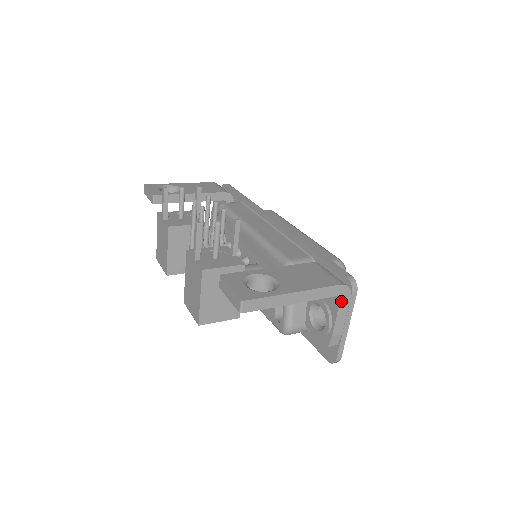
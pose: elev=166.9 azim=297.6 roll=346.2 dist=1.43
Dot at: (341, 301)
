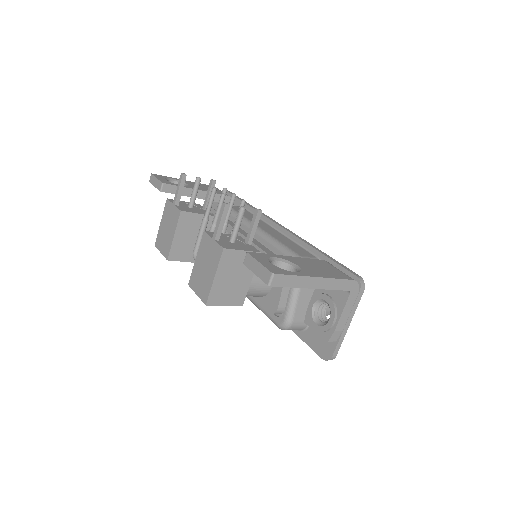
Dot at: (350, 297)
